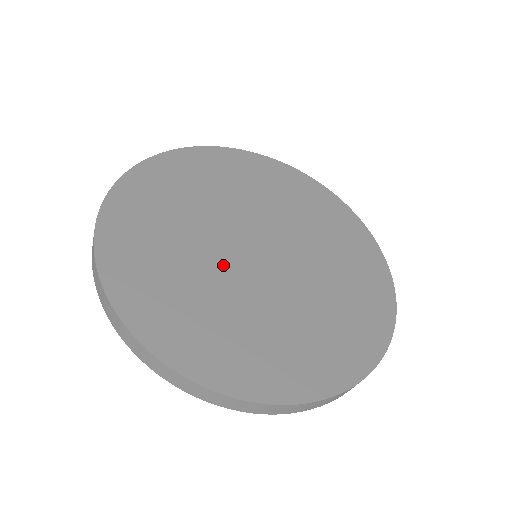
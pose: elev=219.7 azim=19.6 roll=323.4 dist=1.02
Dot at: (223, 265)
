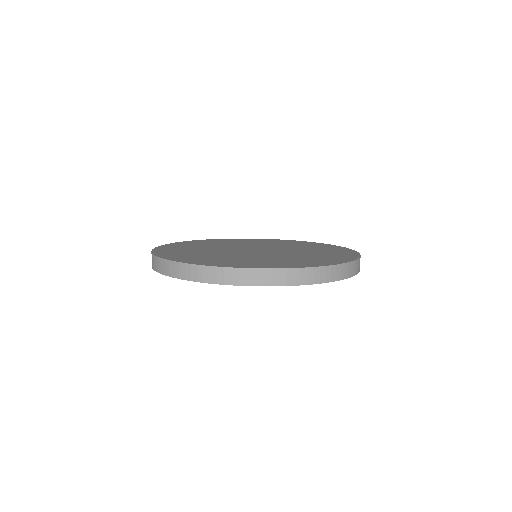
Dot at: (227, 249)
